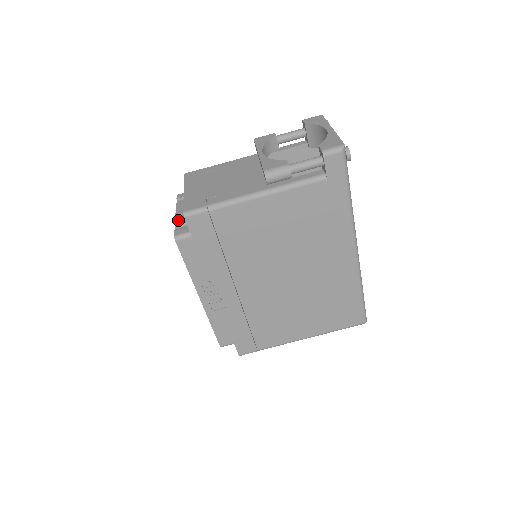
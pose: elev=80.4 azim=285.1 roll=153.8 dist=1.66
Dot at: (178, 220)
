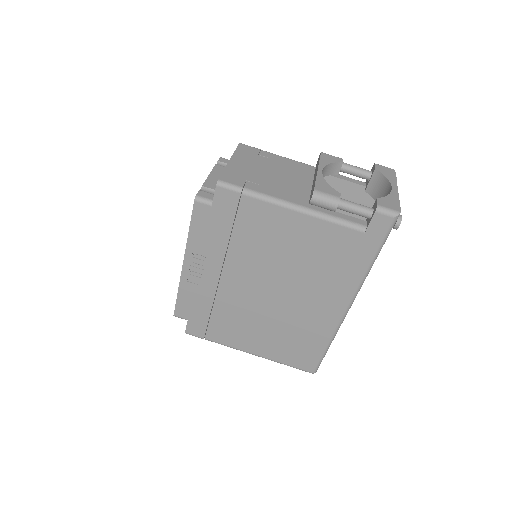
Dot at: (208, 182)
